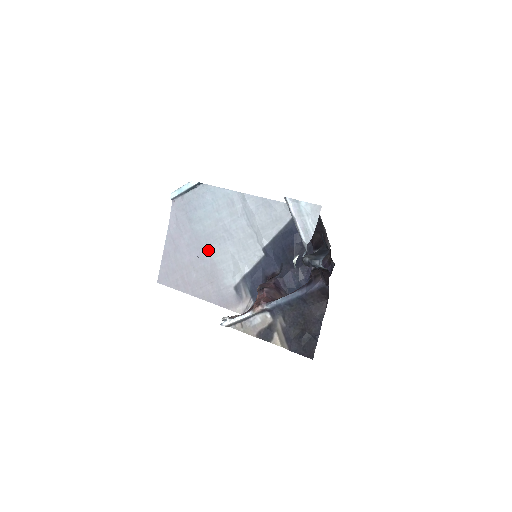
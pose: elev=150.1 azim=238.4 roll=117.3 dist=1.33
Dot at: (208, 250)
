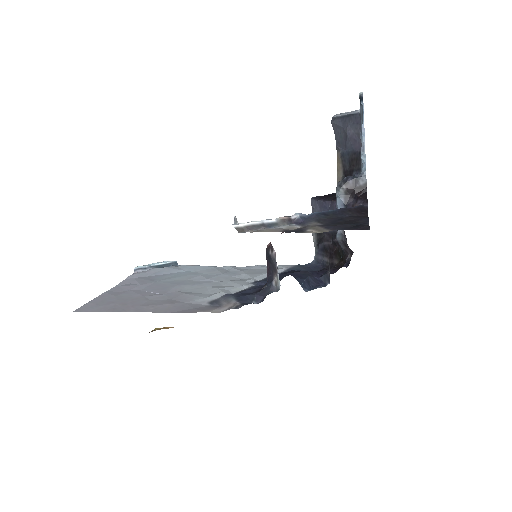
Dot at: (174, 288)
